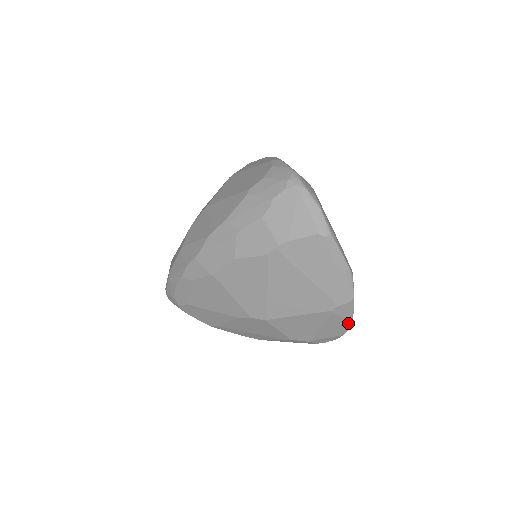
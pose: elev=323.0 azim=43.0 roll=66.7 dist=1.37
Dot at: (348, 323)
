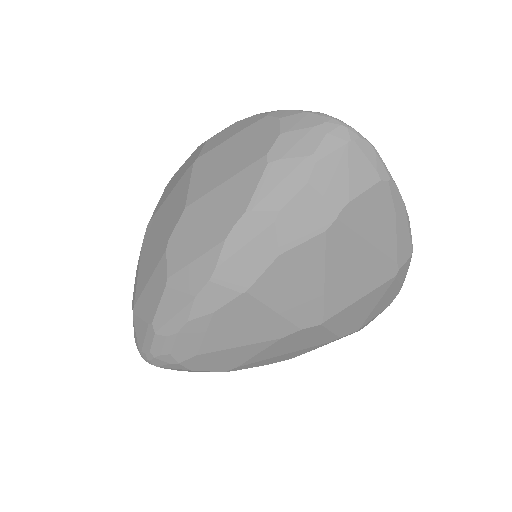
Dot at: (400, 287)
